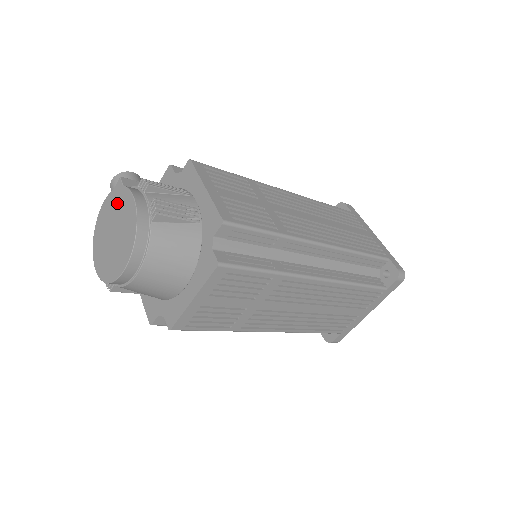
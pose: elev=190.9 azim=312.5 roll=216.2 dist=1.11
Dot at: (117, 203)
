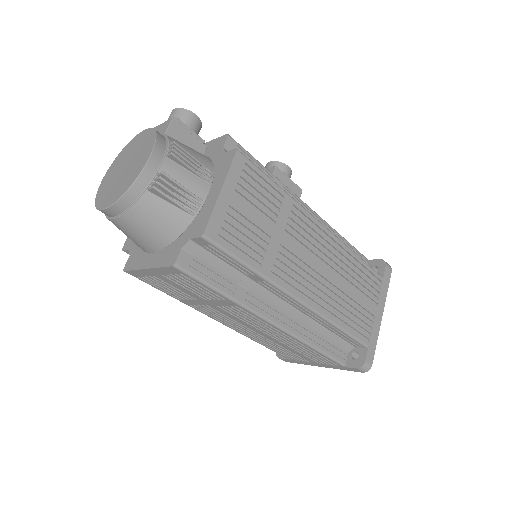
Dot at: (144, 145)
